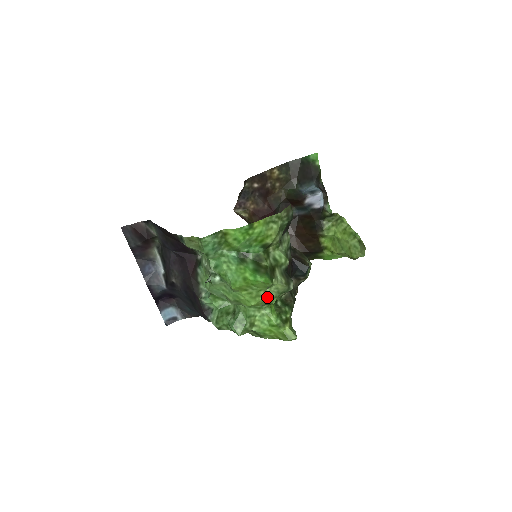
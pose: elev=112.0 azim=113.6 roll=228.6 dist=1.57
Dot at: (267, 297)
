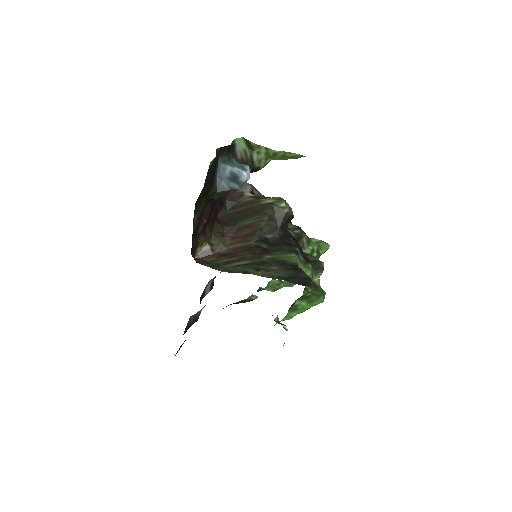
Dot at: occluded
